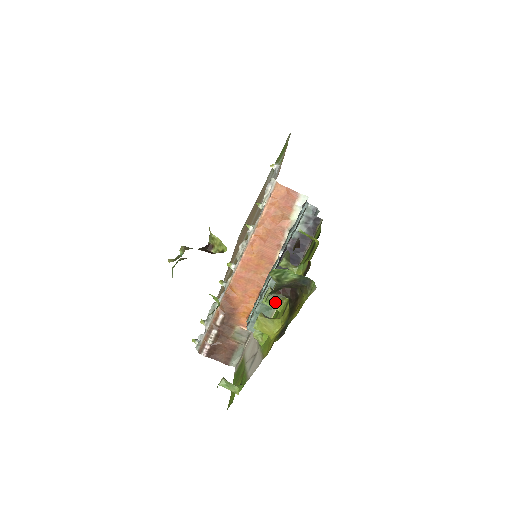
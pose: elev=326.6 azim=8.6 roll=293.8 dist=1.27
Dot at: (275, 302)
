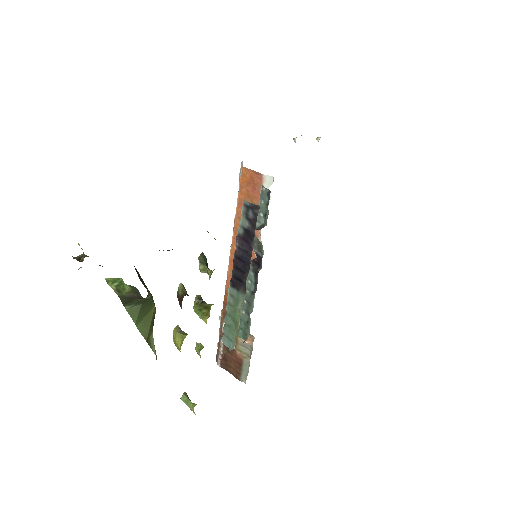
Dot at: (202, 314)
